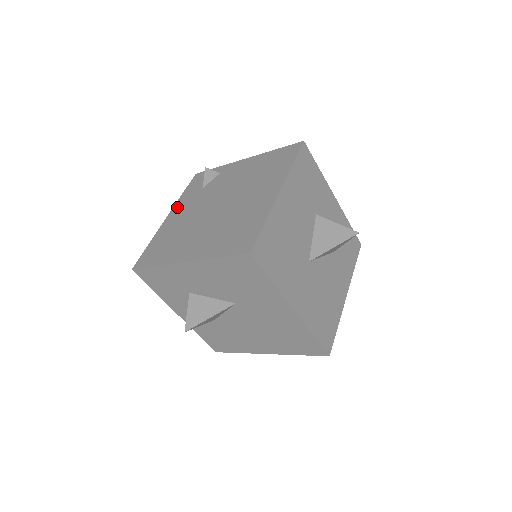
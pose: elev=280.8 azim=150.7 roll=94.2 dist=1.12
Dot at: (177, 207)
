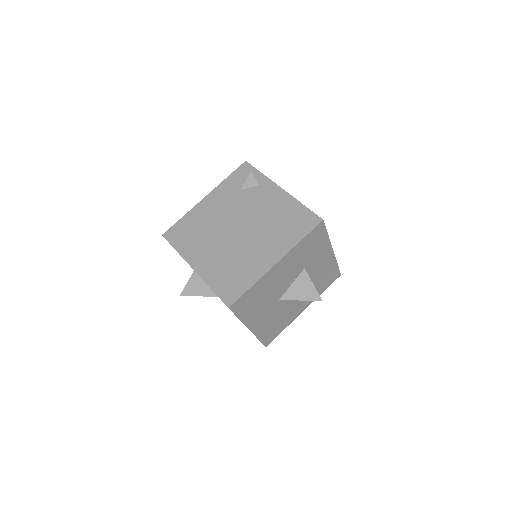
Dot at: (215, 193)
